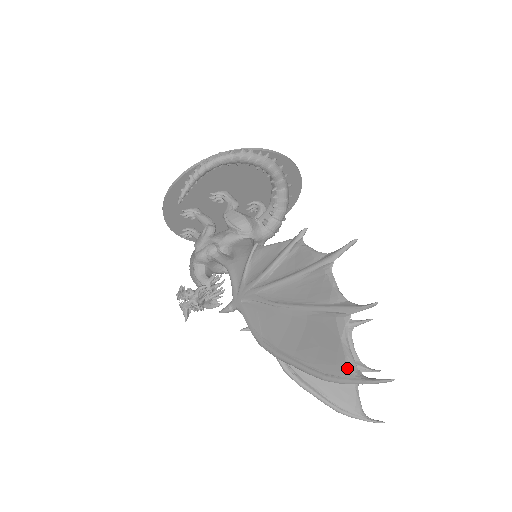
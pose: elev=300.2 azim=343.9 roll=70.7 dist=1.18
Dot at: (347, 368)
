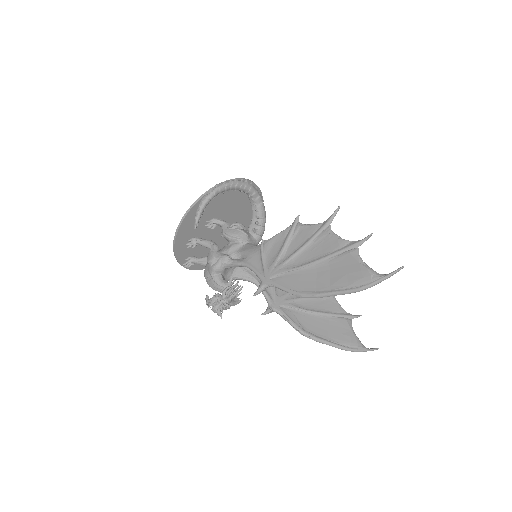
Dot at: (372, 275)
